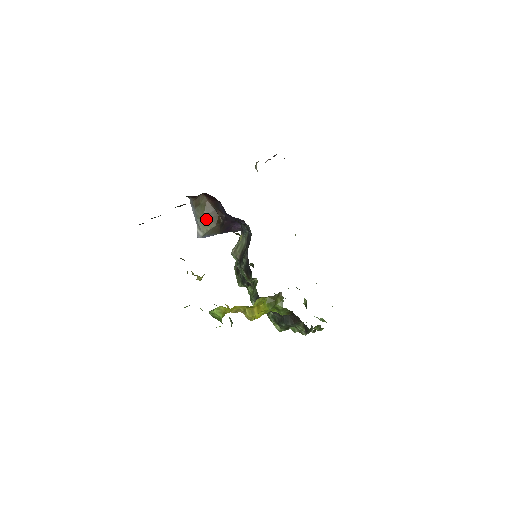
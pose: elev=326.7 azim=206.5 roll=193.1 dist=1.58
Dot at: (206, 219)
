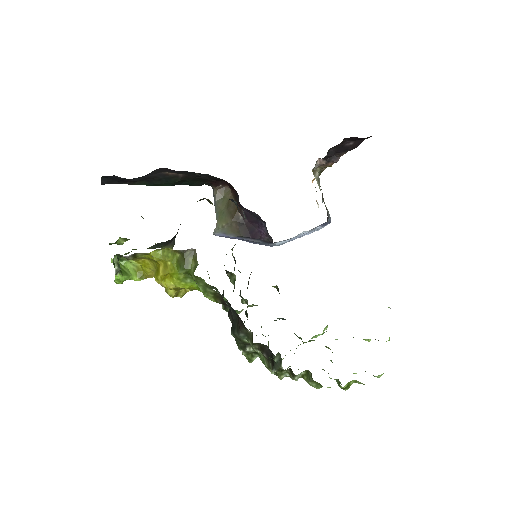
Dot at: (224, 213)
